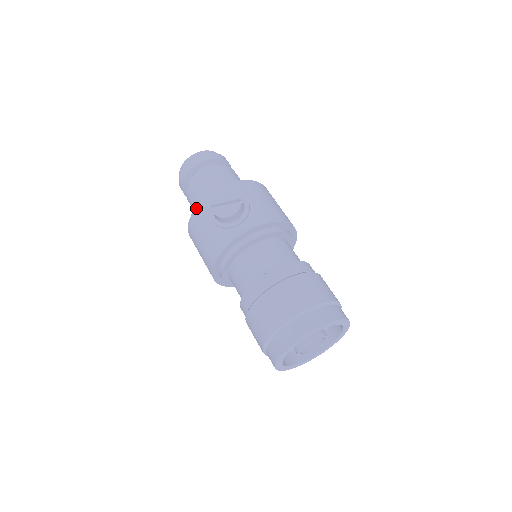
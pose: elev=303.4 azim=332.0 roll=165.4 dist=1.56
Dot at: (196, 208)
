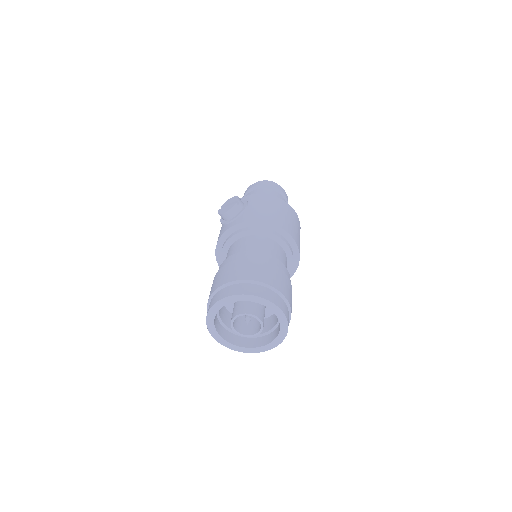
Dot at: occluded
